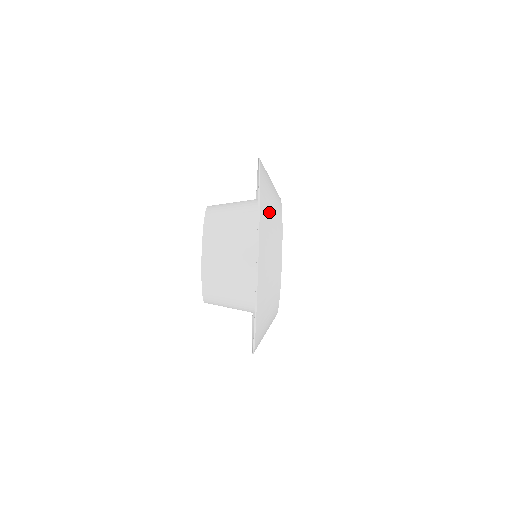
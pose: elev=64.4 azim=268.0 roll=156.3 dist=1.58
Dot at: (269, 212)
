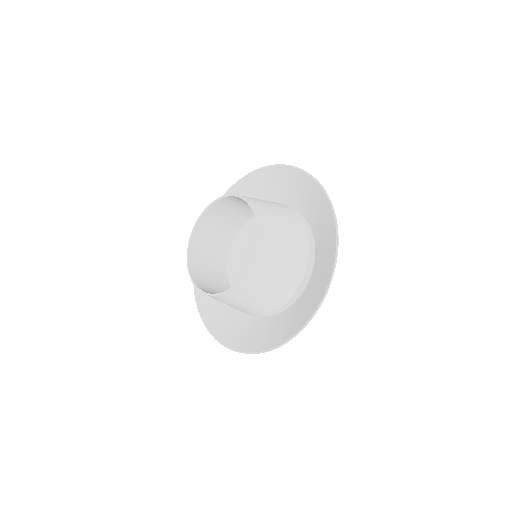
Dot at: (277, 334)
